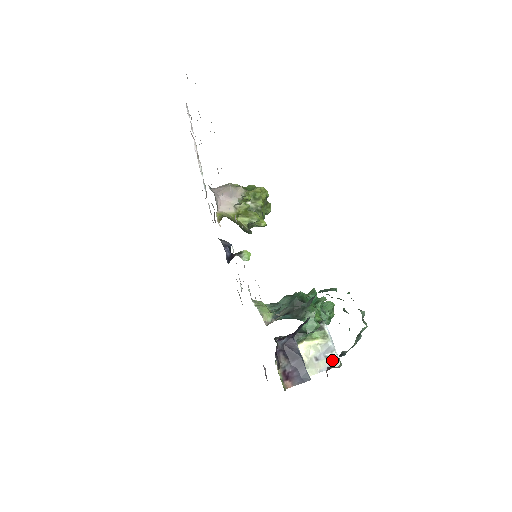
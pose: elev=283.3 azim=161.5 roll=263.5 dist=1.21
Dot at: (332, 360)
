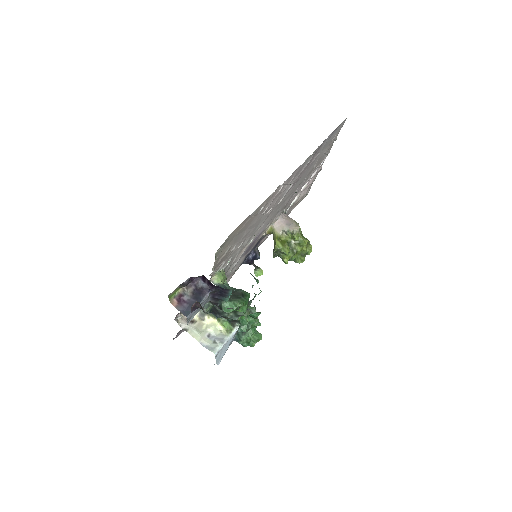
Dot at: (215, 346)
